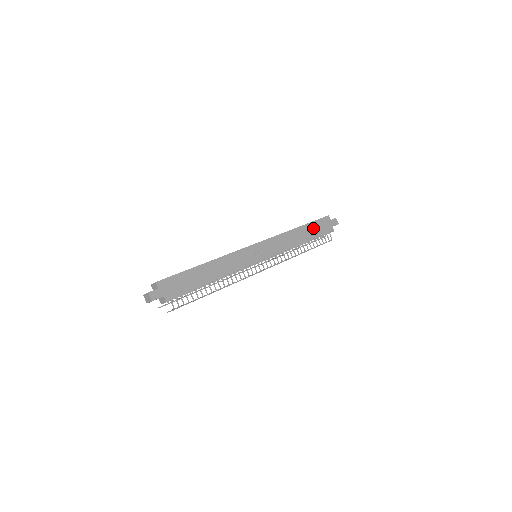
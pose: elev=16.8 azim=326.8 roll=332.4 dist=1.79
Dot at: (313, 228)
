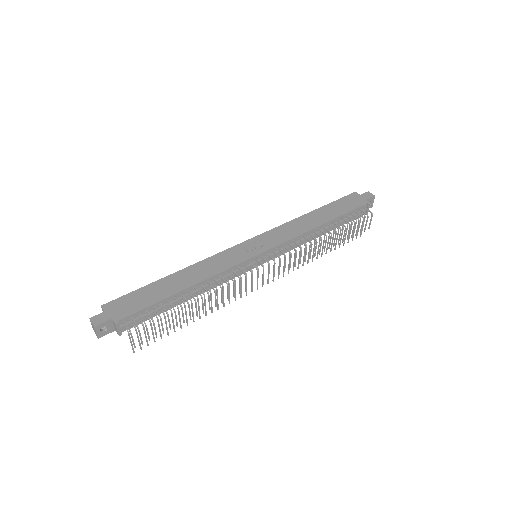
Dot at: (334, 208)
